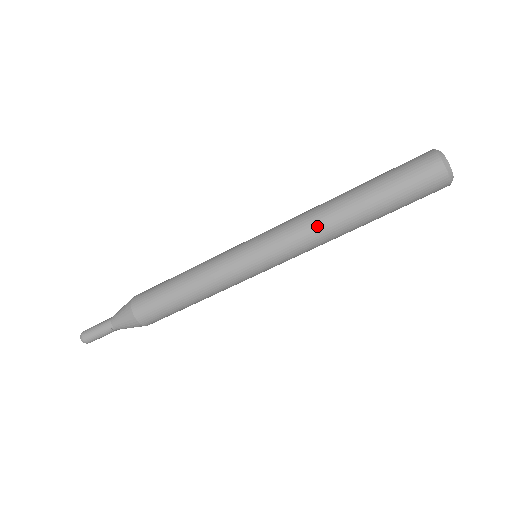
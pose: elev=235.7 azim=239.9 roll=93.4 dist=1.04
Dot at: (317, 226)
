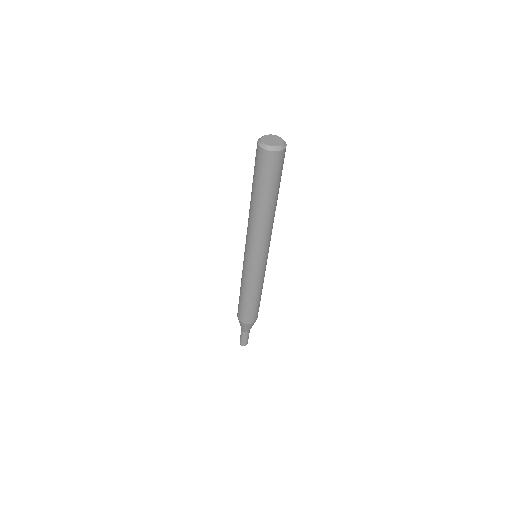
Dot at: (255, 227)
